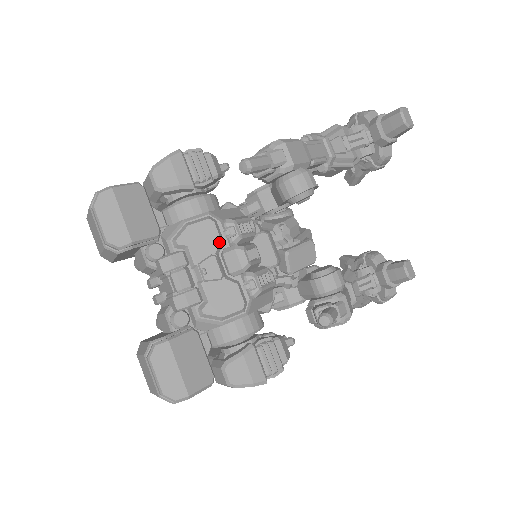
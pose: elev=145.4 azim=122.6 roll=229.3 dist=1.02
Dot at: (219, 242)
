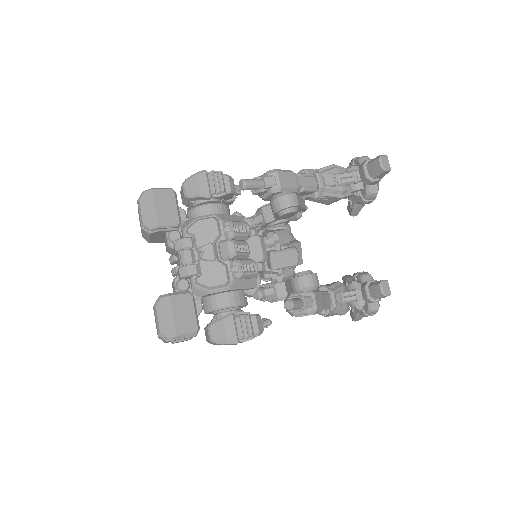
Dot at: (217, 235)
